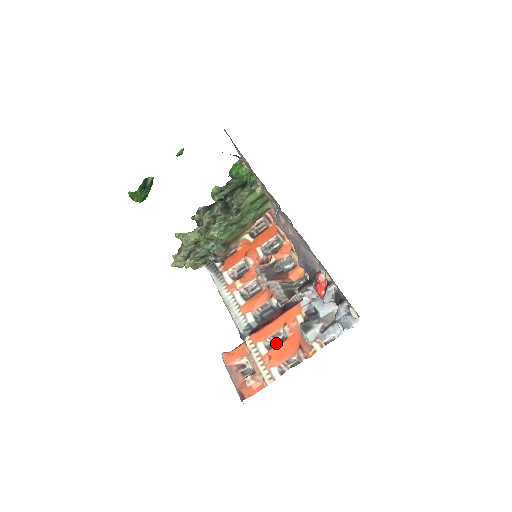
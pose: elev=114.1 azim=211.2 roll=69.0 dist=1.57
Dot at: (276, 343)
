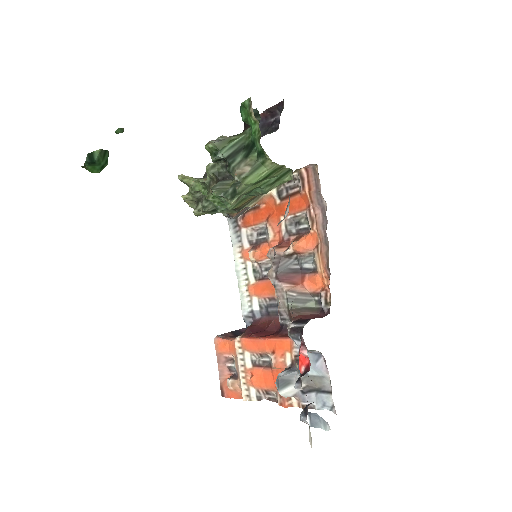
Dot at: (262, 364)
